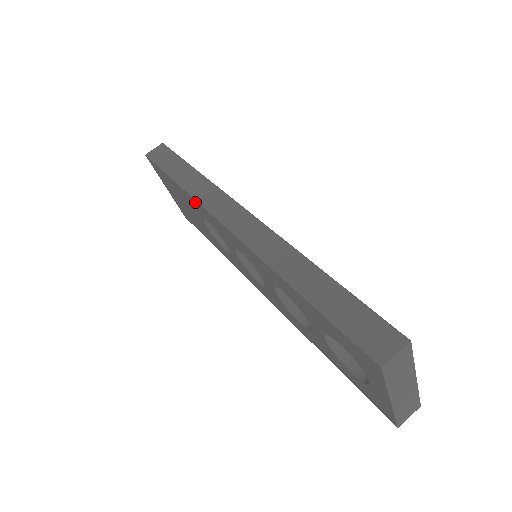
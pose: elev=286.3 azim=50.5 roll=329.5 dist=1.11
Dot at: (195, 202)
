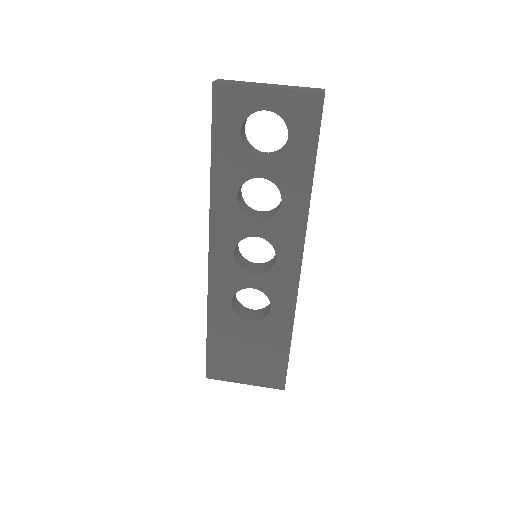
Dot at: (212, 303)
